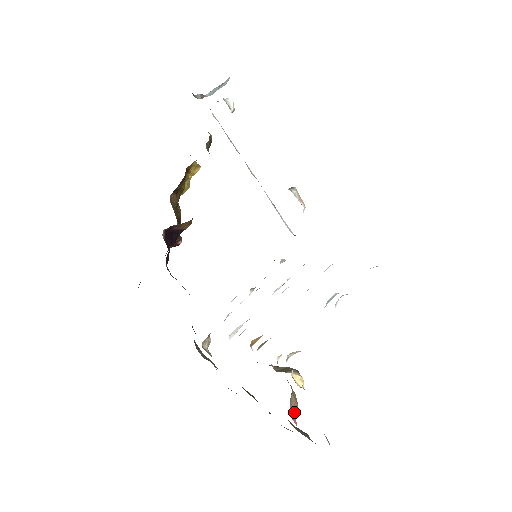
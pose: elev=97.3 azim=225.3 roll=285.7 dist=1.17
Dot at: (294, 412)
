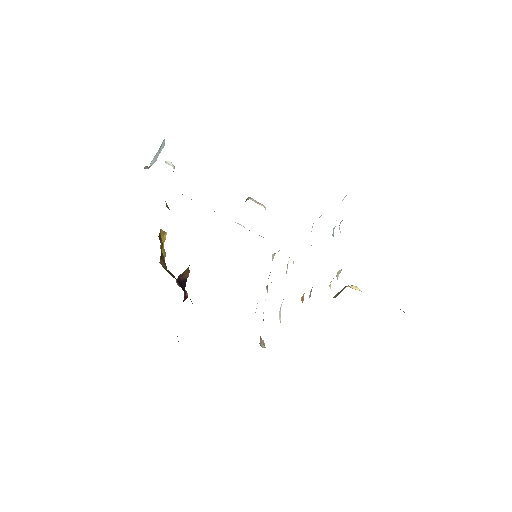
Dot at: occluded
